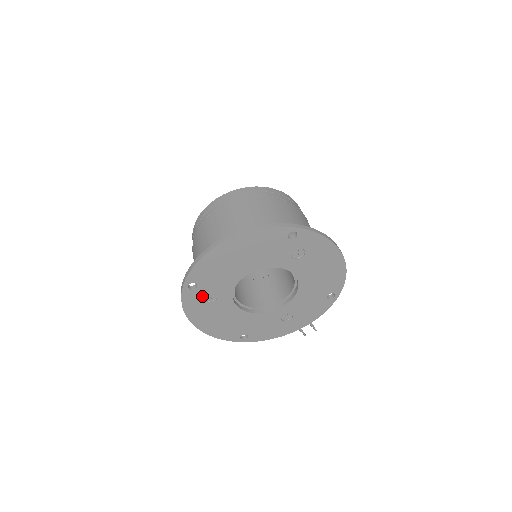
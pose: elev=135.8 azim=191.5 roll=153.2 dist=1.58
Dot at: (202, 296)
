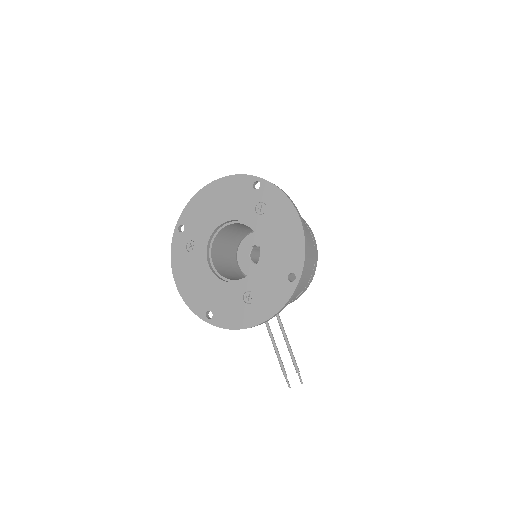
Dot at: (186, 242)
